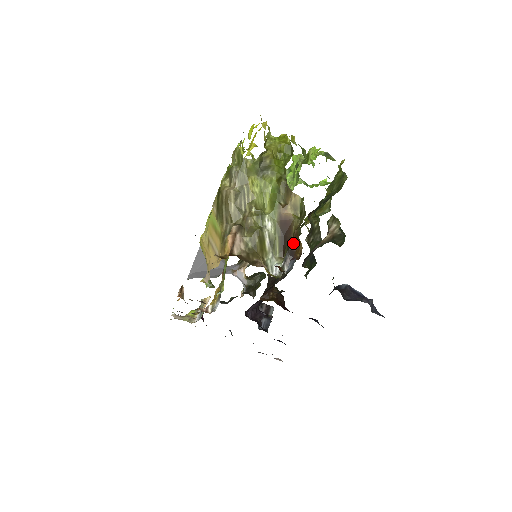
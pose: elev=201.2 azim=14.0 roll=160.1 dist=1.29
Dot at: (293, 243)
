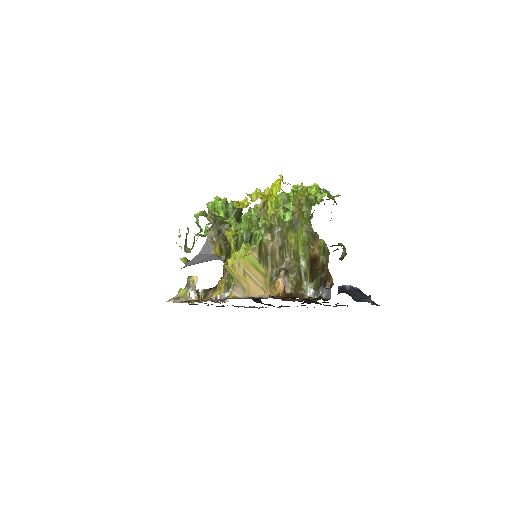
Dot at: (325, 276)
